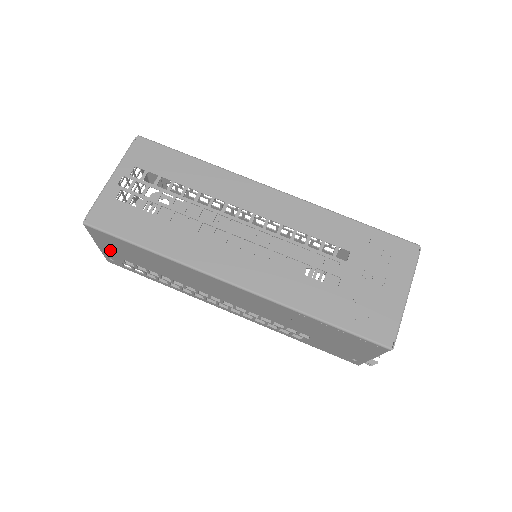
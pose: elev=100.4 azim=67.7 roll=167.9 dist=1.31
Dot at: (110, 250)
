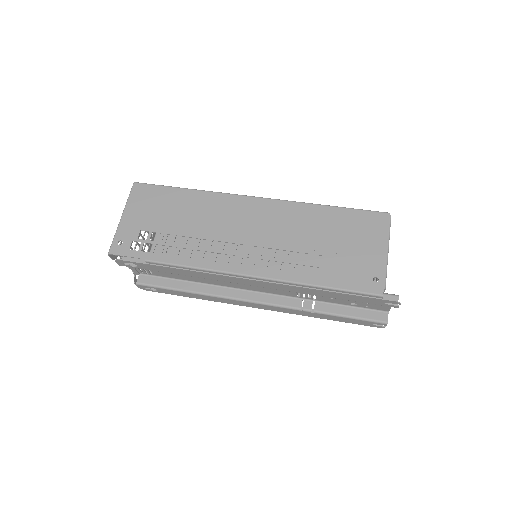
Dot at: (134, 218)
